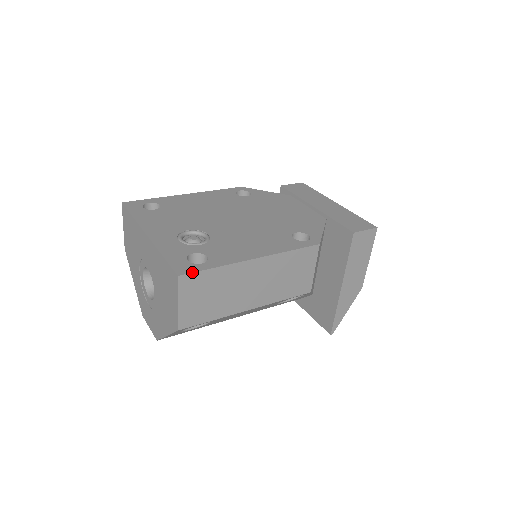
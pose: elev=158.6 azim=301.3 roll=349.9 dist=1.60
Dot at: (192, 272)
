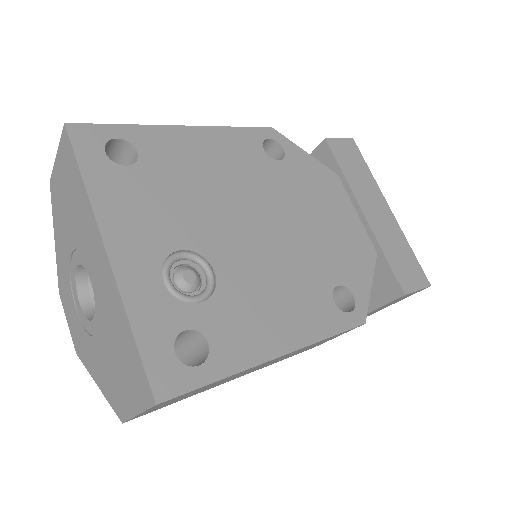
Dot at: (181, 394)
